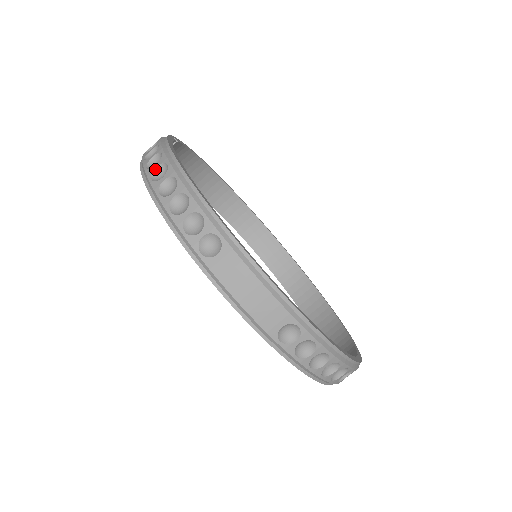
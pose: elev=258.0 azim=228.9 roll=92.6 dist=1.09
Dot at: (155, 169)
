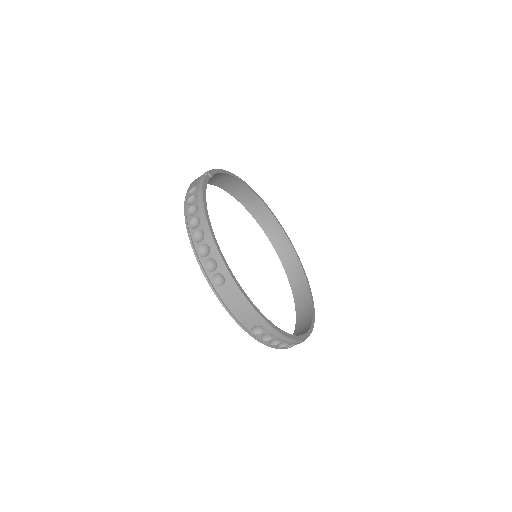
Dot at: (193, 218)
